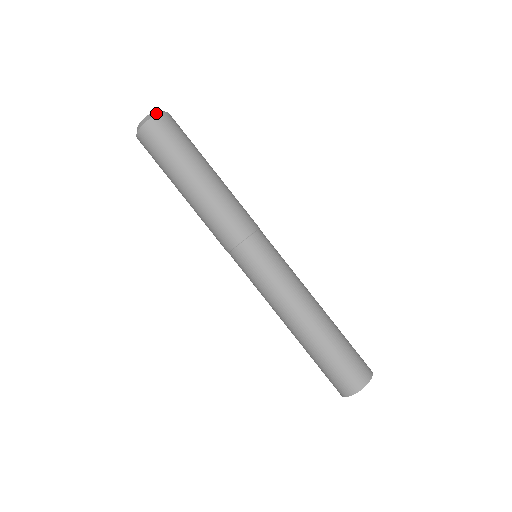
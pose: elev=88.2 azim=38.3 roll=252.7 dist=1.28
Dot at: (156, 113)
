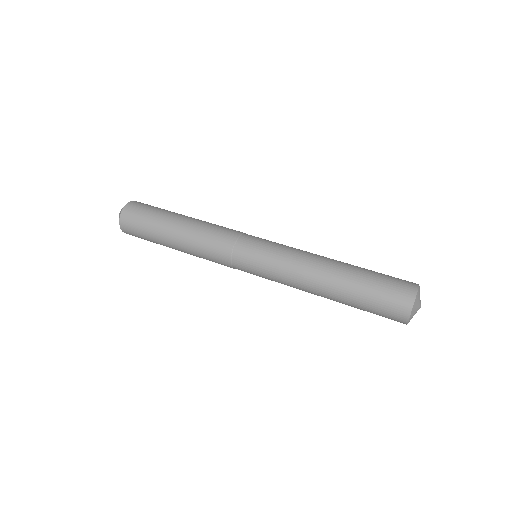
Dot at: occluded
